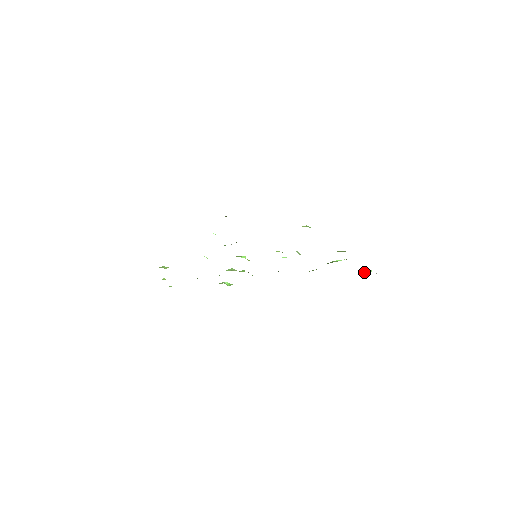
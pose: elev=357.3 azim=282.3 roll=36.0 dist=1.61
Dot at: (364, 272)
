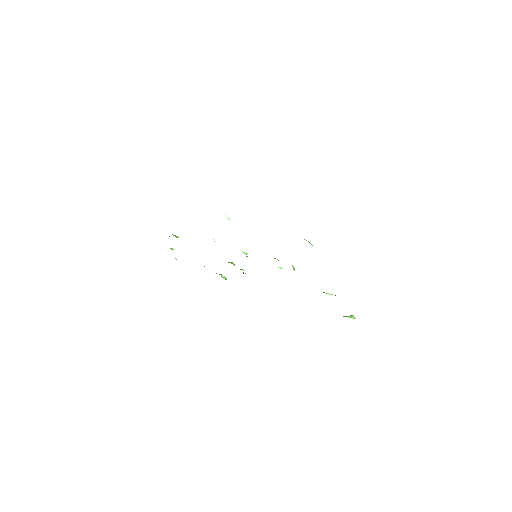
Dot at: (347, 316)
